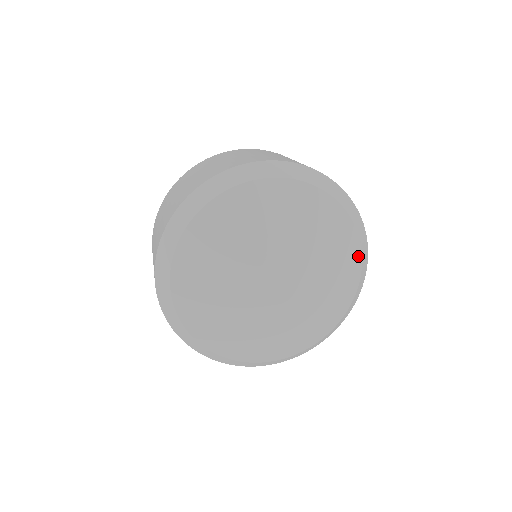
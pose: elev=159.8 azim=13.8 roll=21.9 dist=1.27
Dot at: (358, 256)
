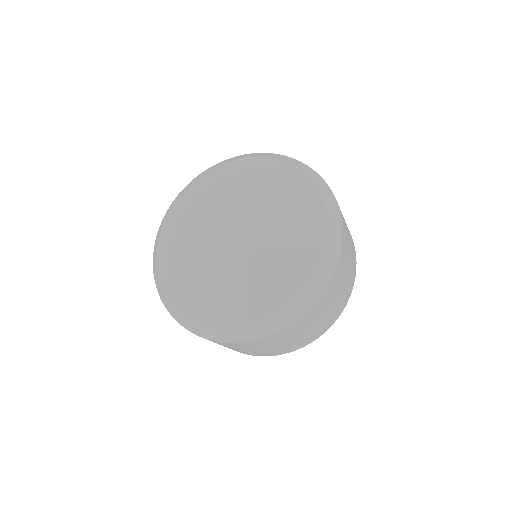
Dot at: (267, 161)
